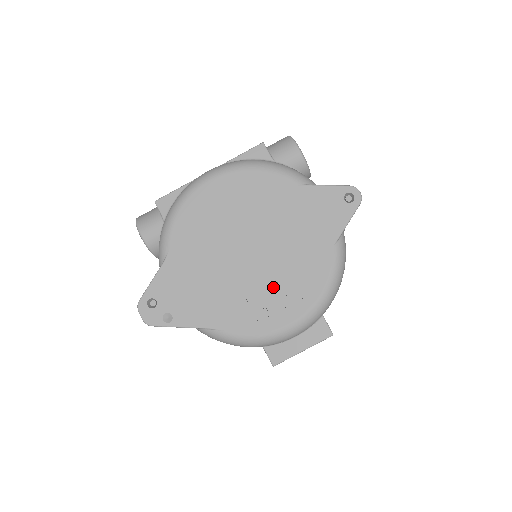
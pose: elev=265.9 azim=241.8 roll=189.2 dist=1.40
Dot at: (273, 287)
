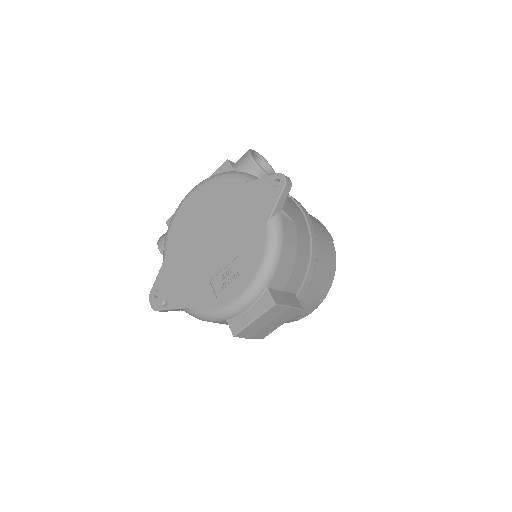
Dot at: (227, 268)
